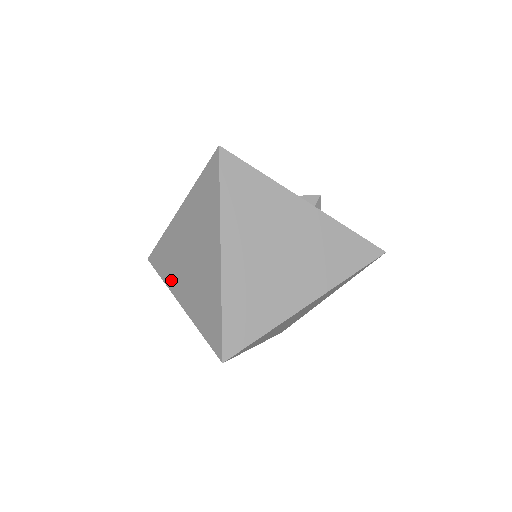
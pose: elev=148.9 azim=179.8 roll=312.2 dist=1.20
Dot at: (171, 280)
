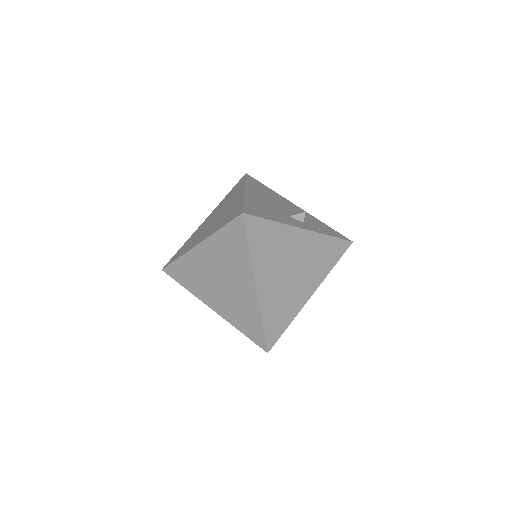
Dot at: (198, 292)
